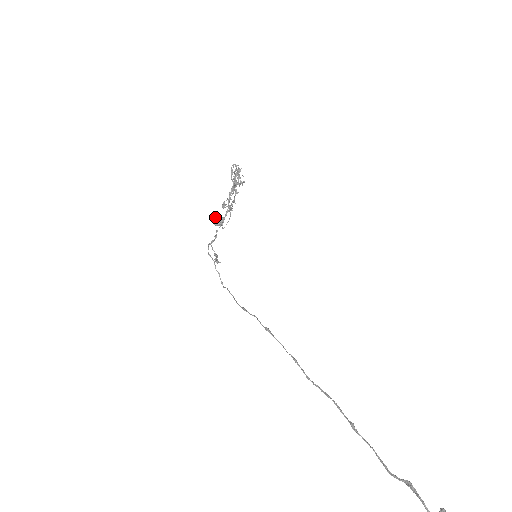
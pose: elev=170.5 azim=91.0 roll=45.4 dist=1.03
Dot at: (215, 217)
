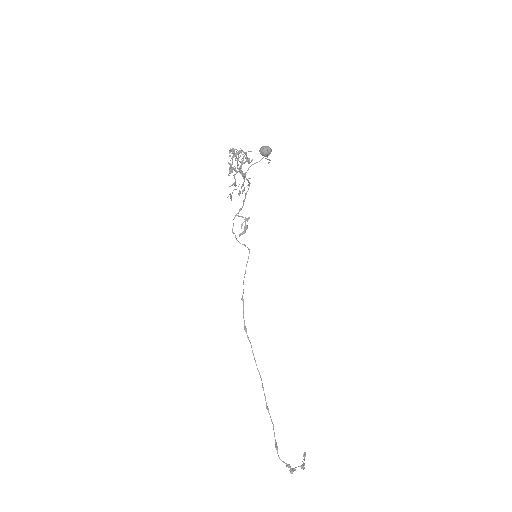
Dot at: (260, 149)
